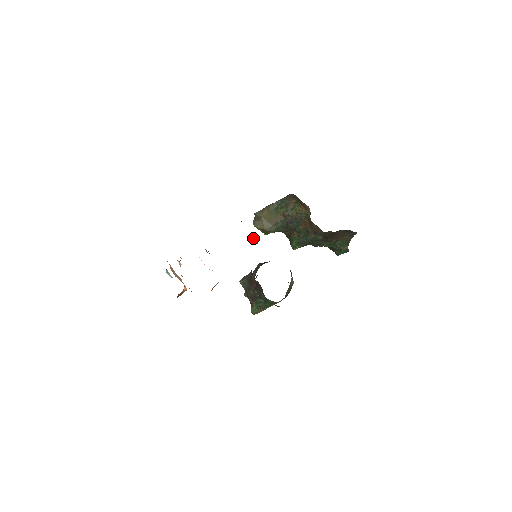
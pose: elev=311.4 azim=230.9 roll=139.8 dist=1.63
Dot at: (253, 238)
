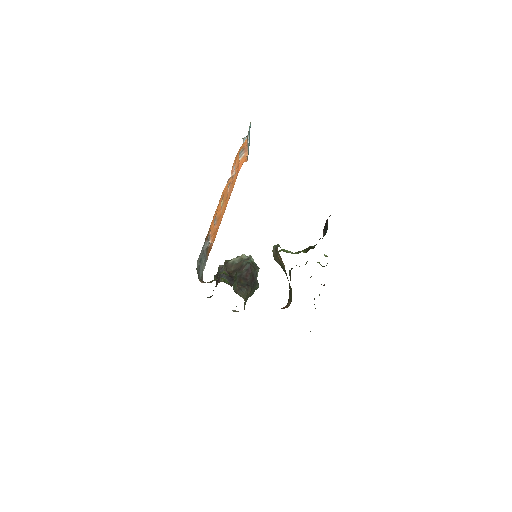
Dot at: occluded
